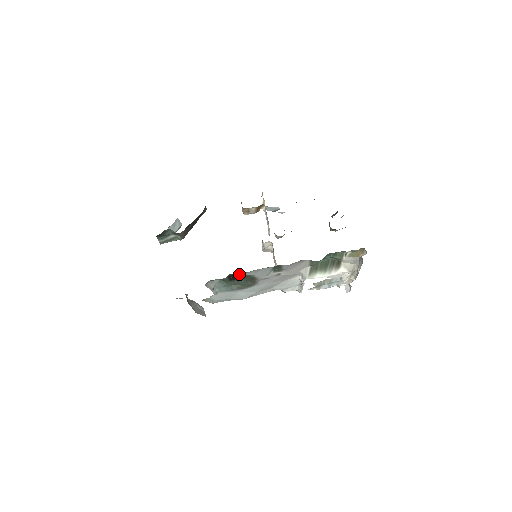
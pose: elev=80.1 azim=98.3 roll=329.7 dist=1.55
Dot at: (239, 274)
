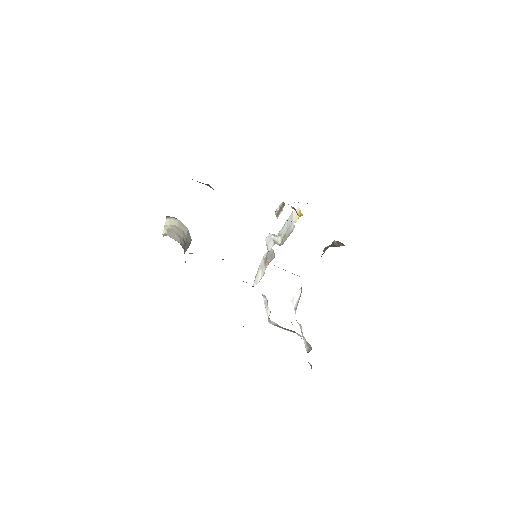
Dot at: occluded
